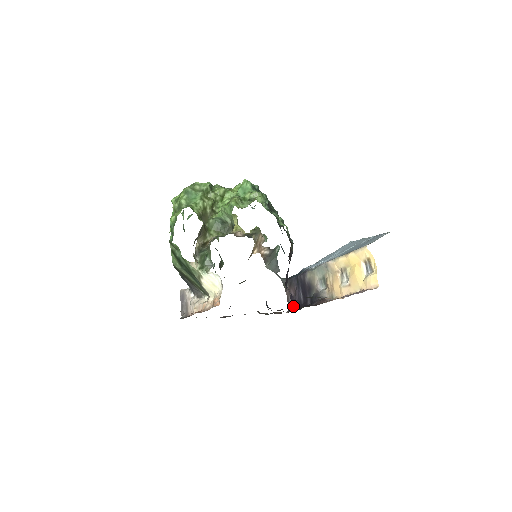
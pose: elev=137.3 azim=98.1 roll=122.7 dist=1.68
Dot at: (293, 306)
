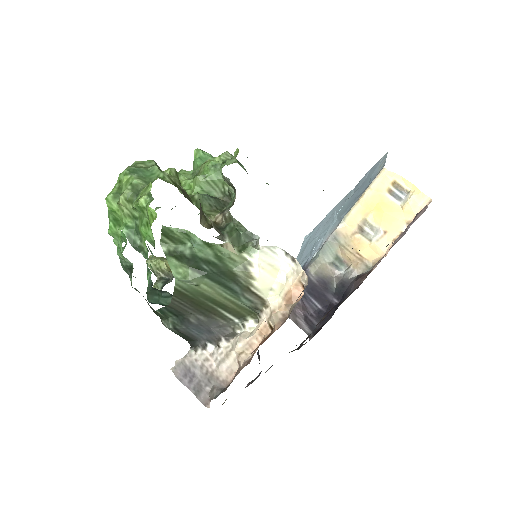
Dot at: (312, 326)
